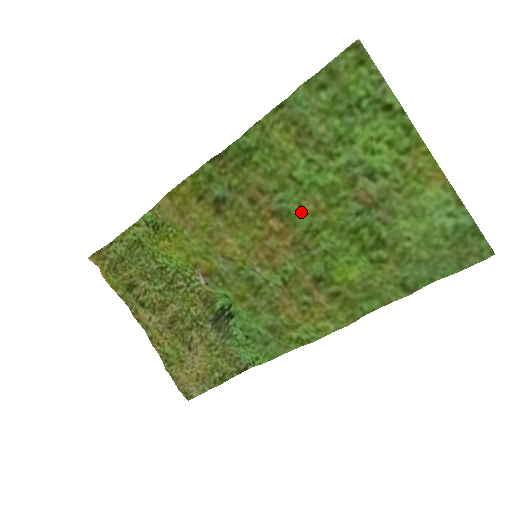
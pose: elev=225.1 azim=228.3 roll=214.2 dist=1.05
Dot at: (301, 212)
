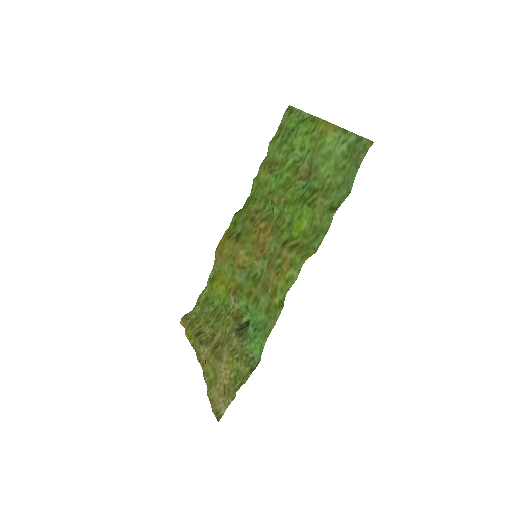
Dot at: (274, 207)
